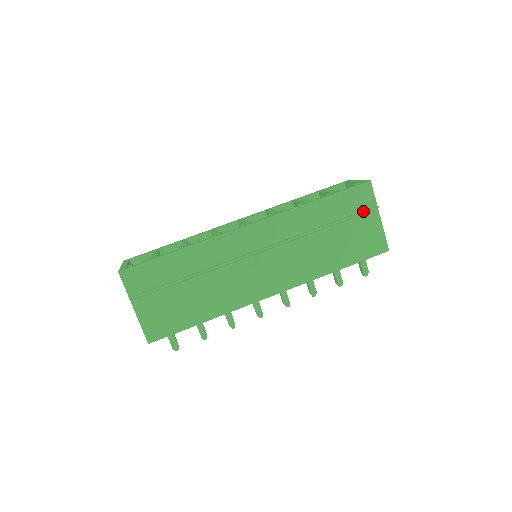
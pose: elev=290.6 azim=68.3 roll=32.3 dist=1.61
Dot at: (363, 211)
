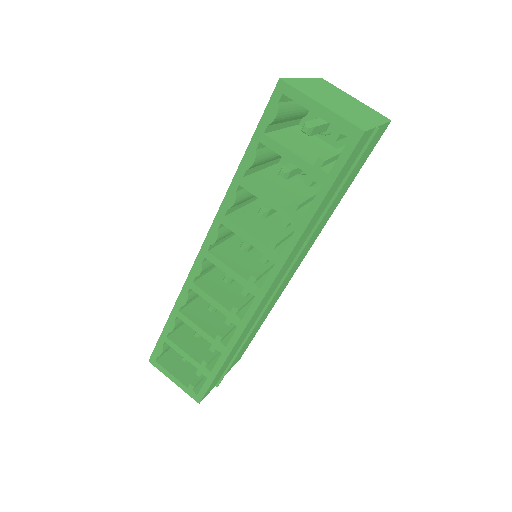
Dot at: occluded
